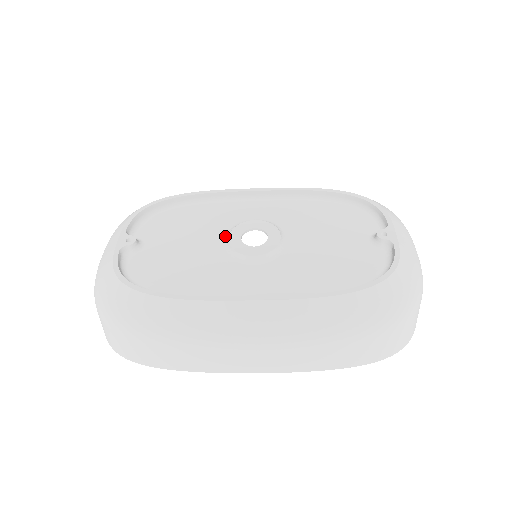
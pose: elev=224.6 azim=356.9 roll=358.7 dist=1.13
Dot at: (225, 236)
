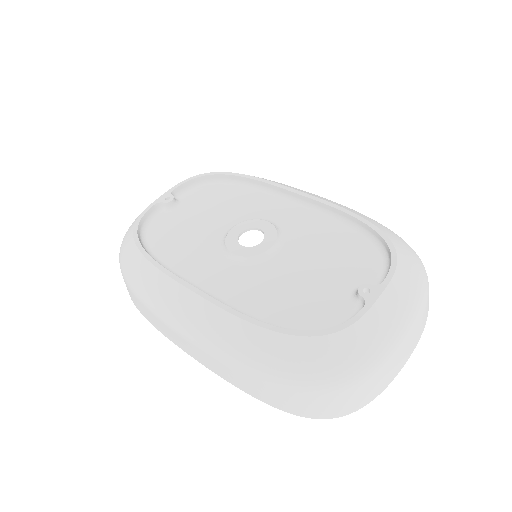
Dot at: (234, 226)
